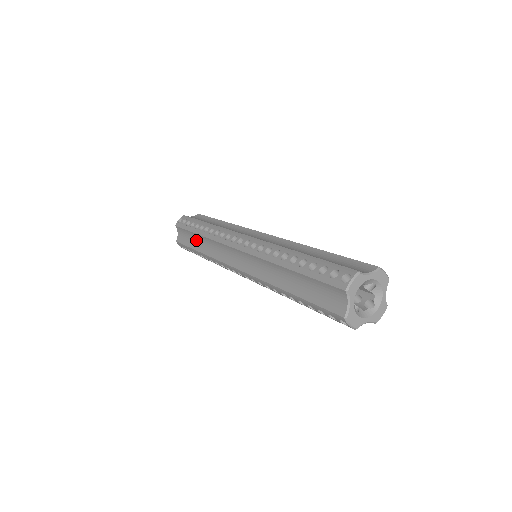
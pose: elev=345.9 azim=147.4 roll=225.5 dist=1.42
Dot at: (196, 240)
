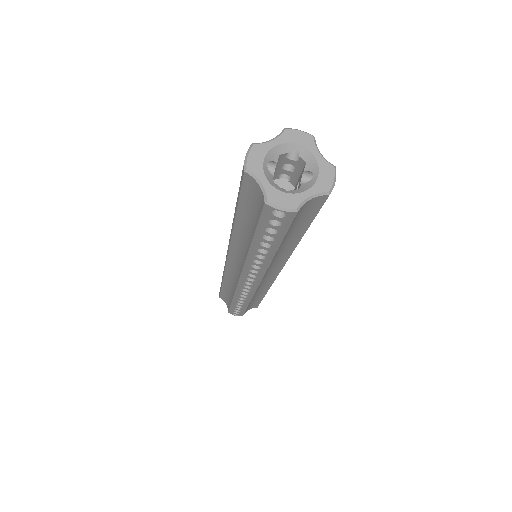
Dot at: occluded
